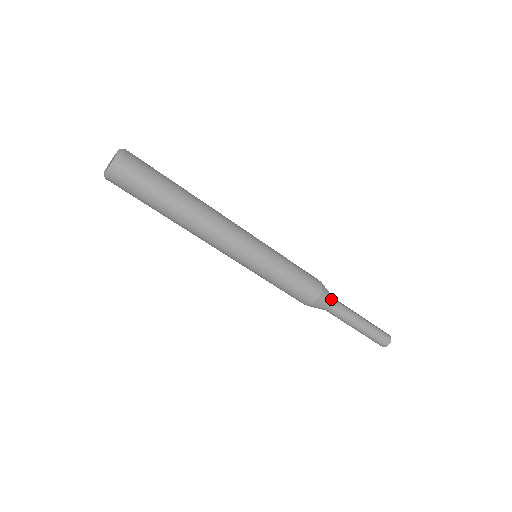
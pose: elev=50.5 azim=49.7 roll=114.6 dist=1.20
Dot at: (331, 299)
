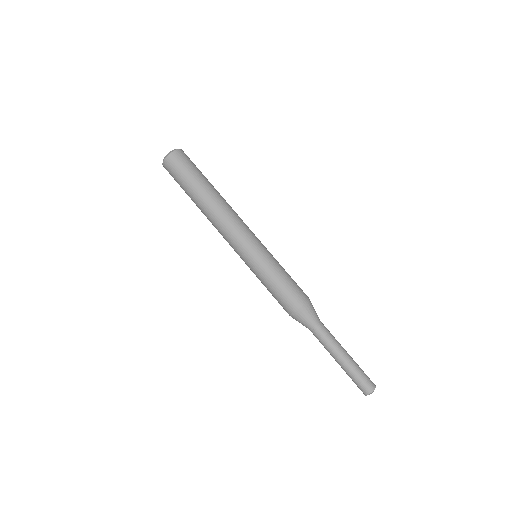
Dot at: (313, 319)
